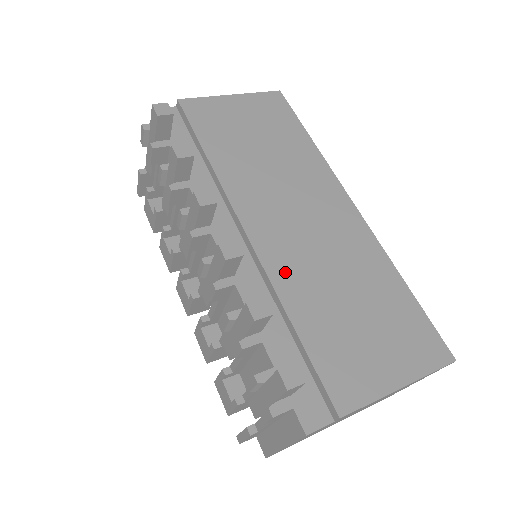
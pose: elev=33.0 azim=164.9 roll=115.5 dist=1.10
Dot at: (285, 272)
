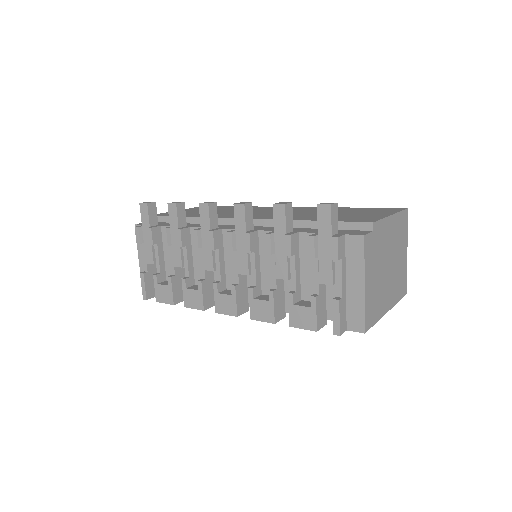
Dot at: occluded
